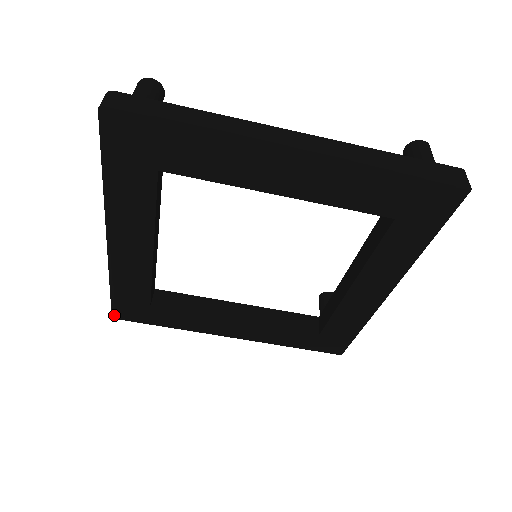
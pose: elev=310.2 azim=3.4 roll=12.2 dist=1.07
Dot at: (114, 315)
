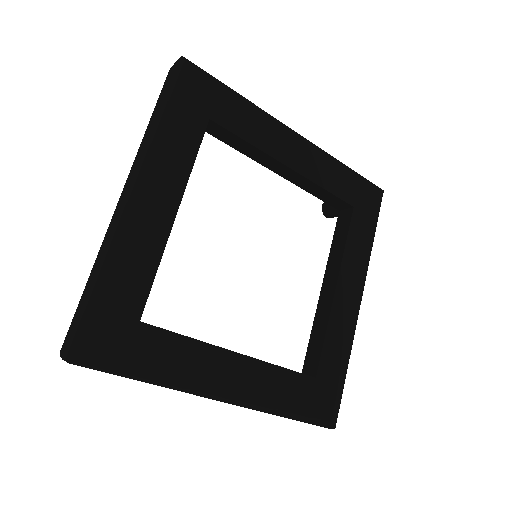
Dot at: (75, 347)
